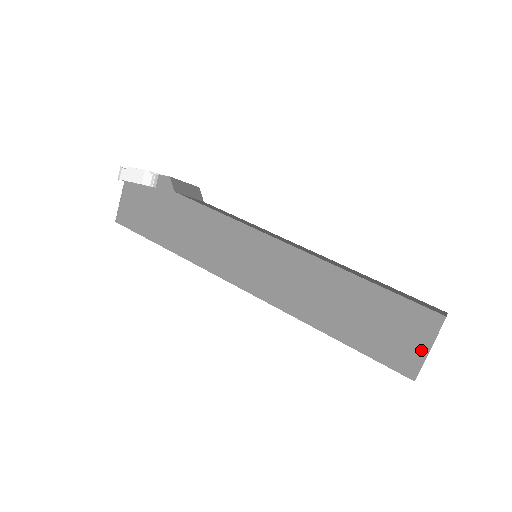
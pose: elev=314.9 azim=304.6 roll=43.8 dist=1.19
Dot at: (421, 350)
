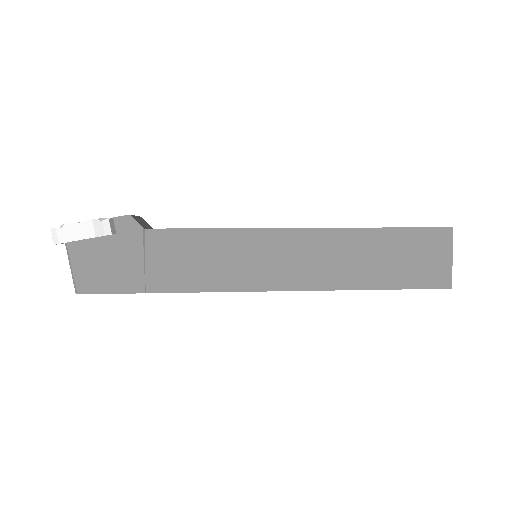
Dot at: (446, 262)
